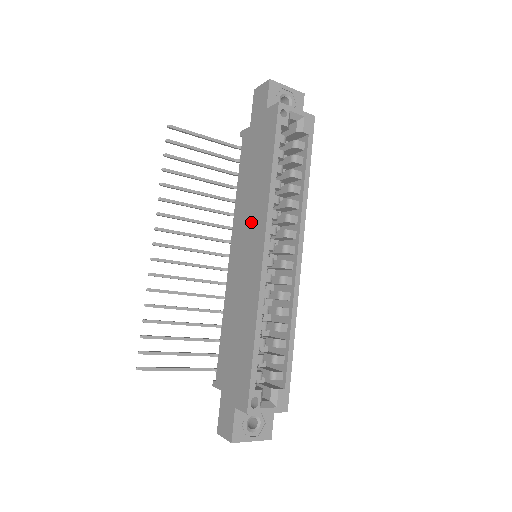
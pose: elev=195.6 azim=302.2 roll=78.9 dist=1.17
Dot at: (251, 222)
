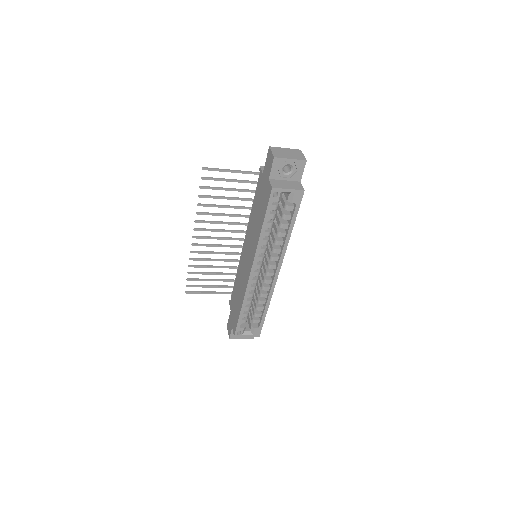
Dot at: (251, 244)
